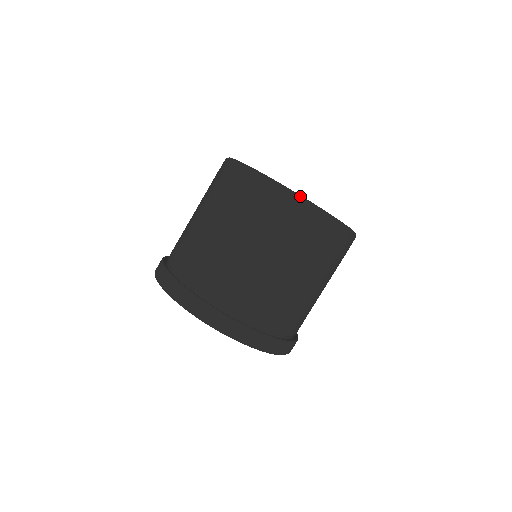
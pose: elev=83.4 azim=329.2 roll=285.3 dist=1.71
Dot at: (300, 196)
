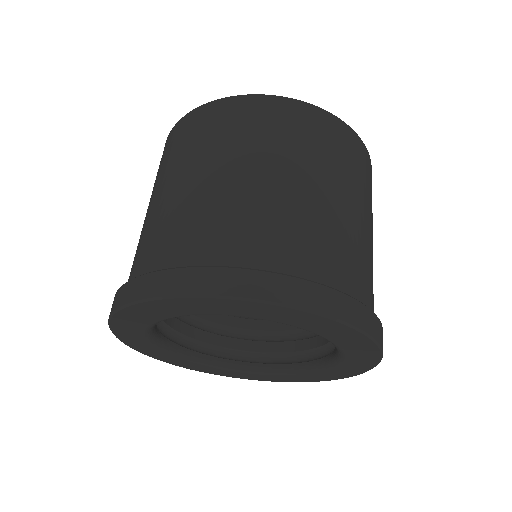
Dot at: (328, 112)
